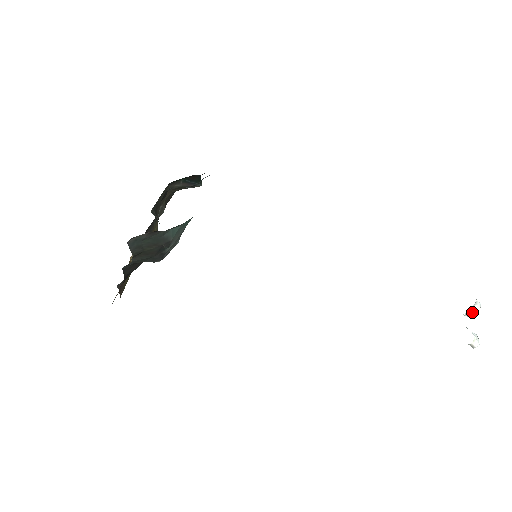
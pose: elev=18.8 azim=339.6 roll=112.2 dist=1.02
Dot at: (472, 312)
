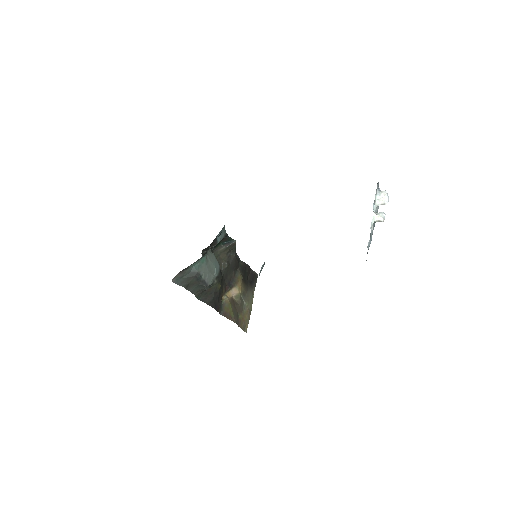
Dot at: (382, 200)
